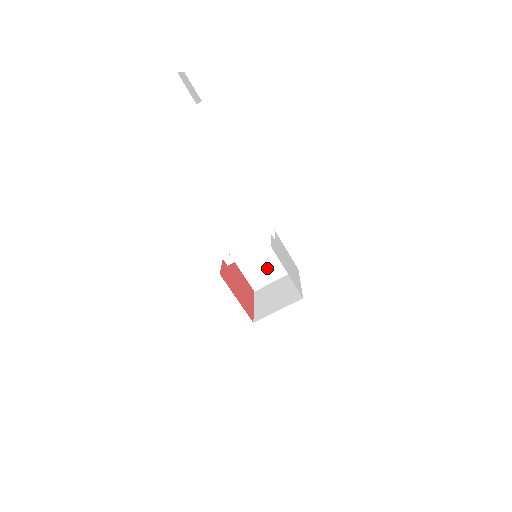
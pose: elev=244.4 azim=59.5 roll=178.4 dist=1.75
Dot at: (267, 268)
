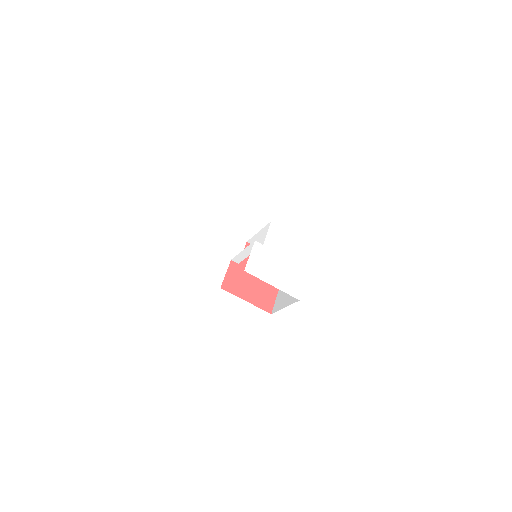
Dot at: occluded
